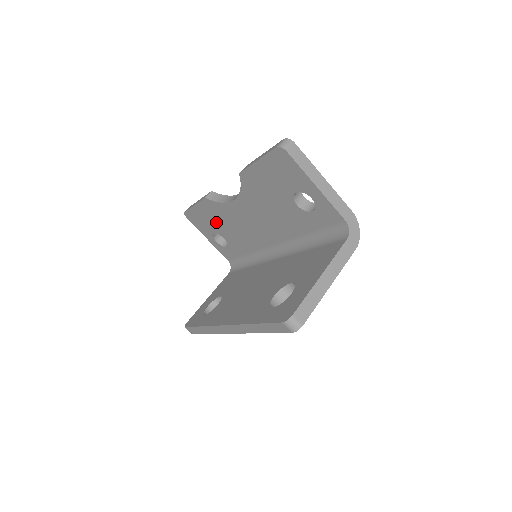
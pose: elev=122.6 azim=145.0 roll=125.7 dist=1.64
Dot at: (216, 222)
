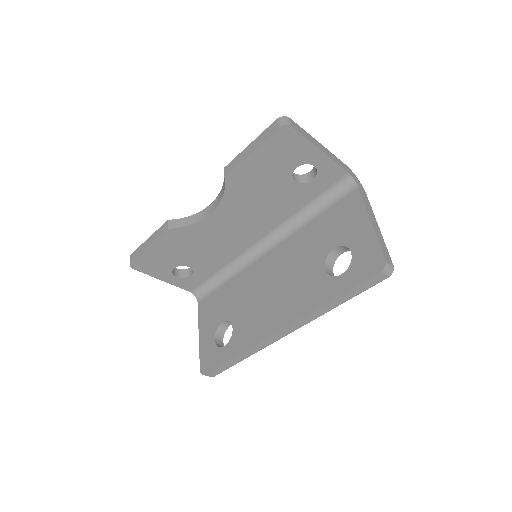
Dot at: (180, 252)
